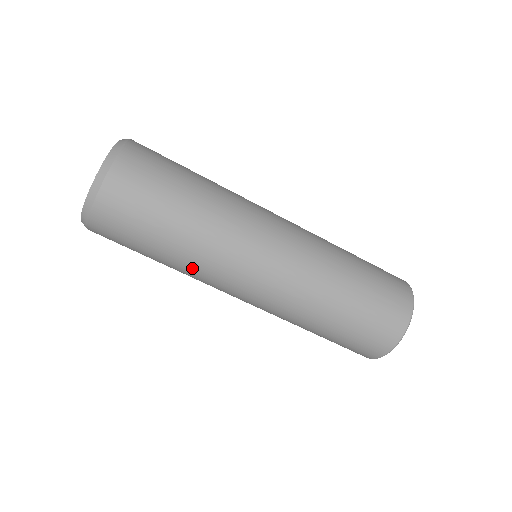
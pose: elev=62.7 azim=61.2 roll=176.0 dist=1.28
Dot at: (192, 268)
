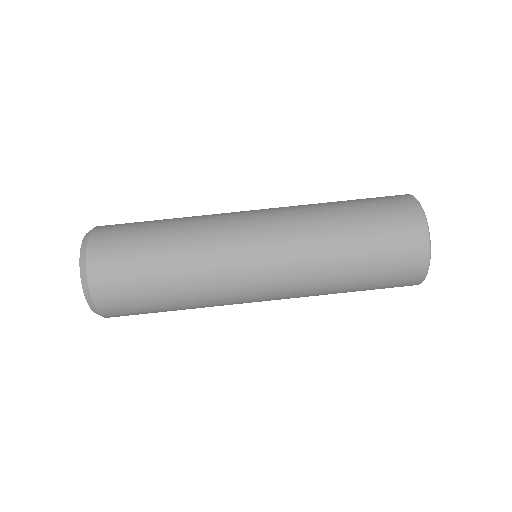
Dot at: (203, 304)
